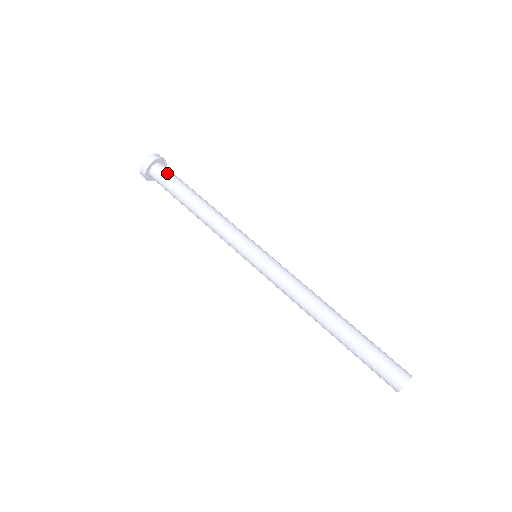
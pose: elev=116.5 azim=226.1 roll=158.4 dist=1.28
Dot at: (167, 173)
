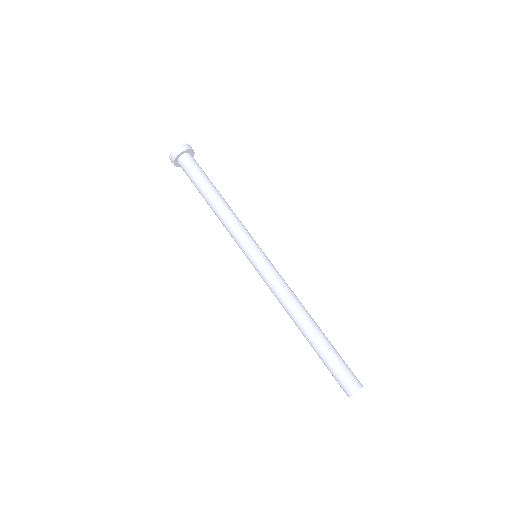
Dot at: (187, 169)
